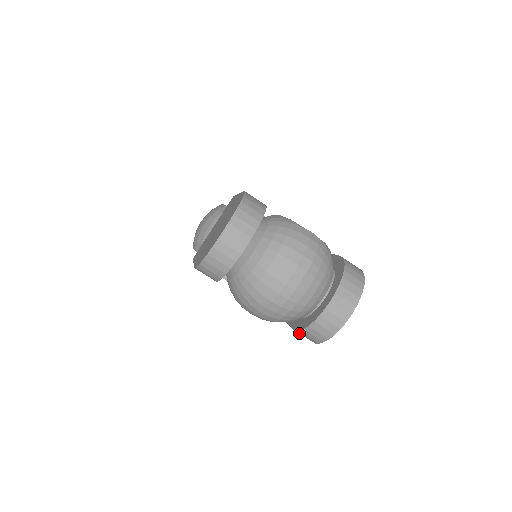
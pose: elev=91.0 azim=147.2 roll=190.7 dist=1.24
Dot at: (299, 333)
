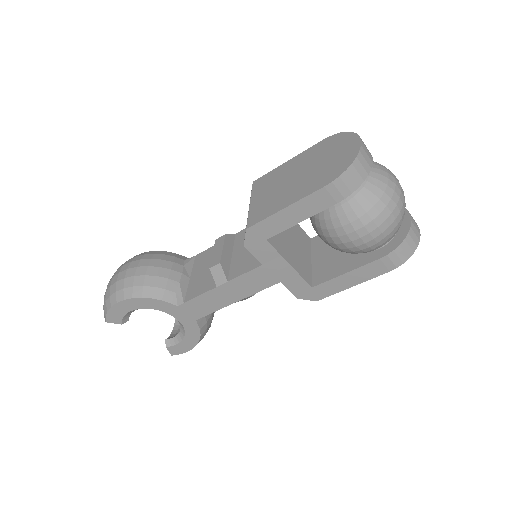
Dot at: (389, 257)
